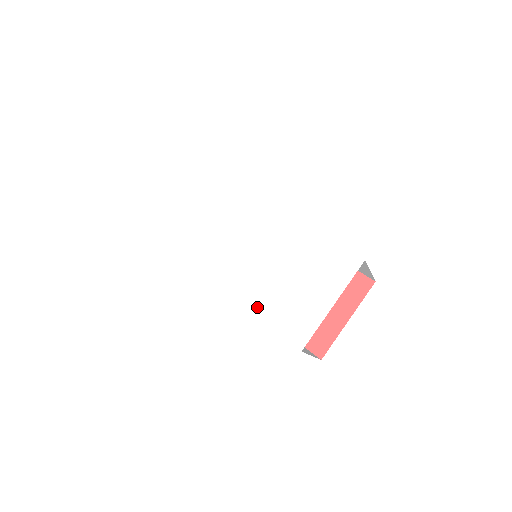
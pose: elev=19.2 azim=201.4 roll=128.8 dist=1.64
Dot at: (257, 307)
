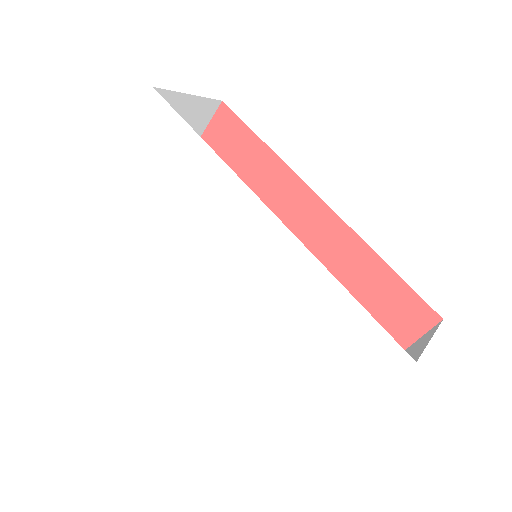
Dot at: (243, 370)
